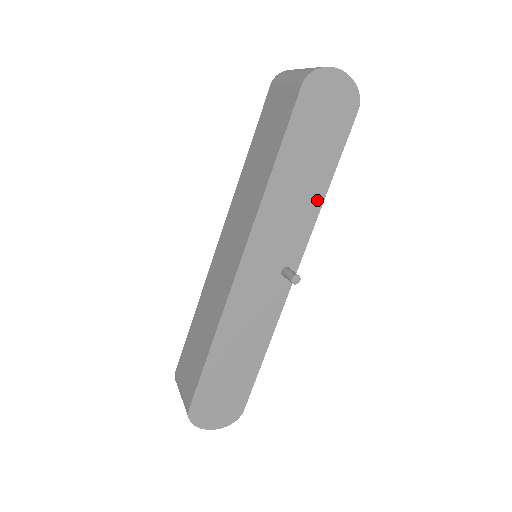
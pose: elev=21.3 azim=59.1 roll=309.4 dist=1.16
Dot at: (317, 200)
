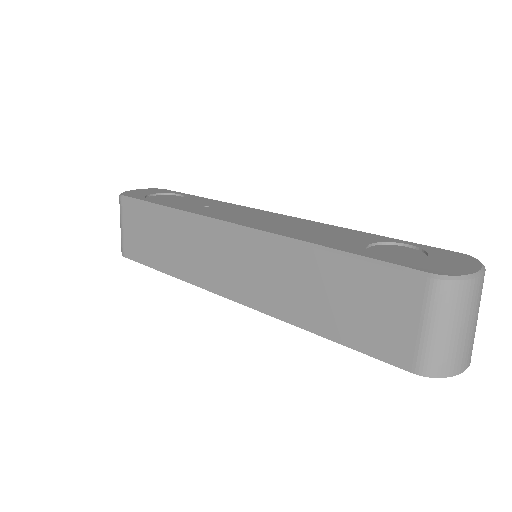
Dot at: occluded
